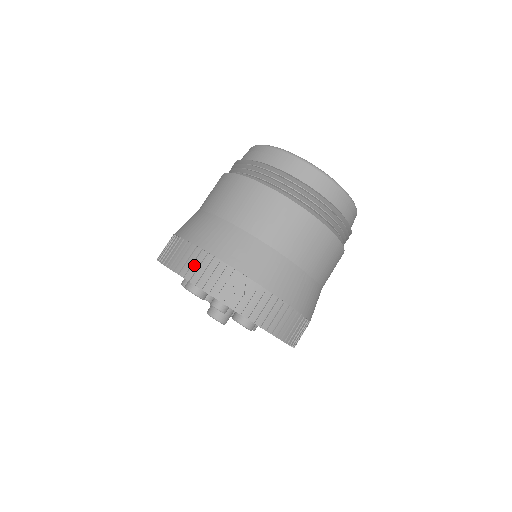
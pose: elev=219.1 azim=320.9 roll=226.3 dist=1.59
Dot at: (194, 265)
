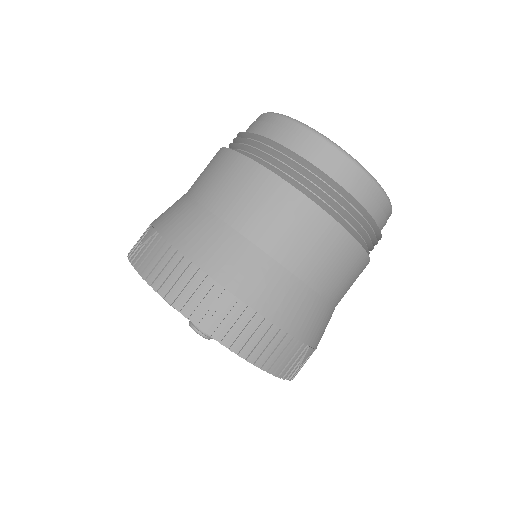
Dot at: (256, 341)
